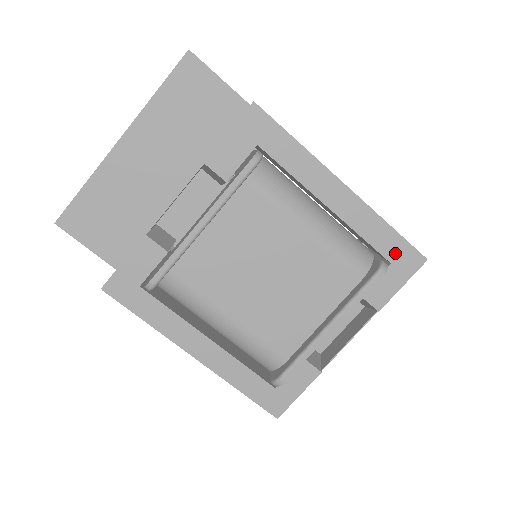
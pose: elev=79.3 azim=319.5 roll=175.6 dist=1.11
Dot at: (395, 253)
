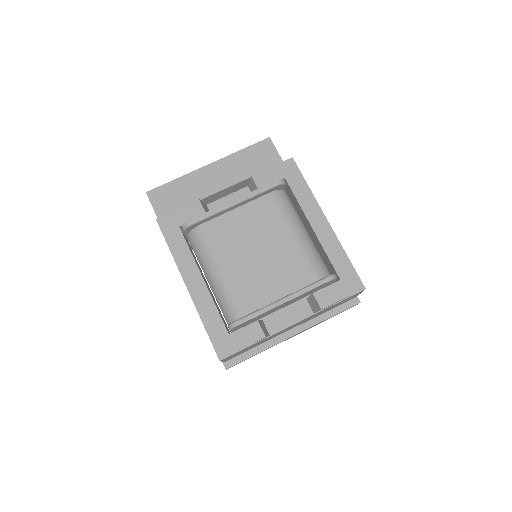
Dot at: (345, 274)
